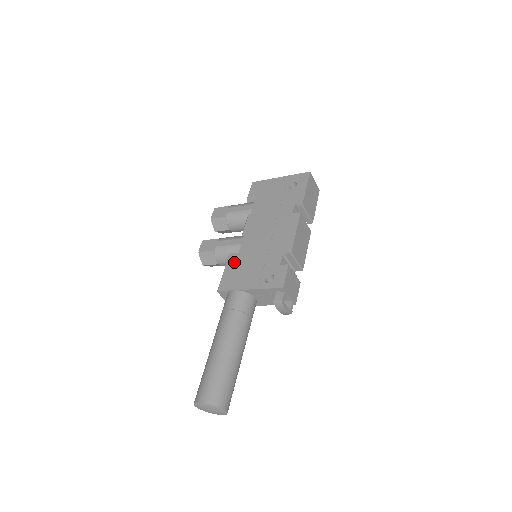
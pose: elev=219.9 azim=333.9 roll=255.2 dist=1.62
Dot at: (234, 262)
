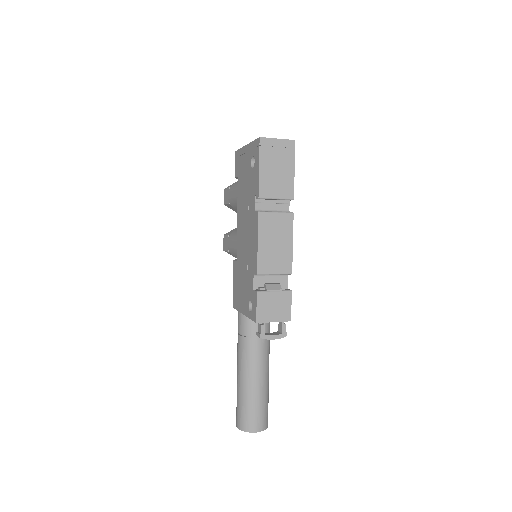
Dot at: (235, 274)
